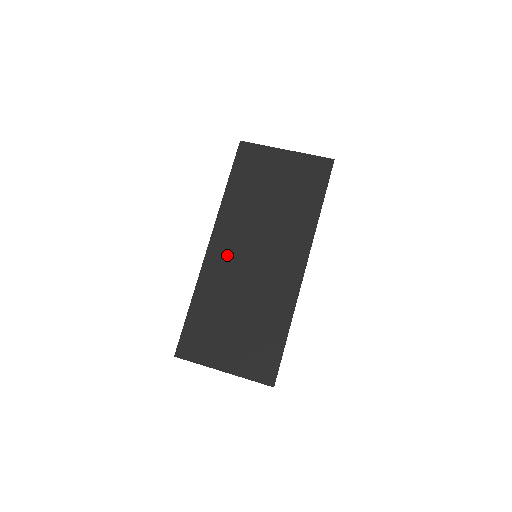
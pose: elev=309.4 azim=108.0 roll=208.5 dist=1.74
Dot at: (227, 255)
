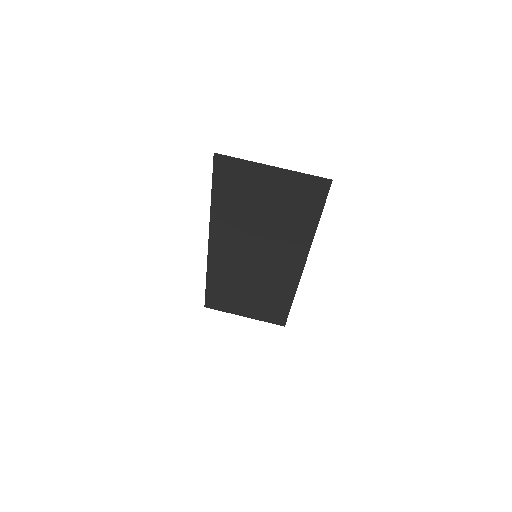
Dot at: (228, 254)
